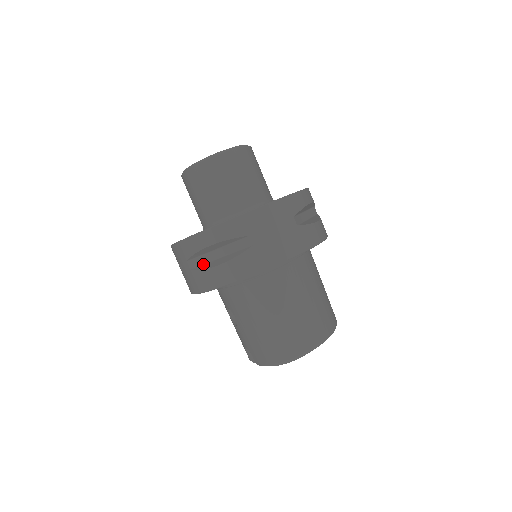
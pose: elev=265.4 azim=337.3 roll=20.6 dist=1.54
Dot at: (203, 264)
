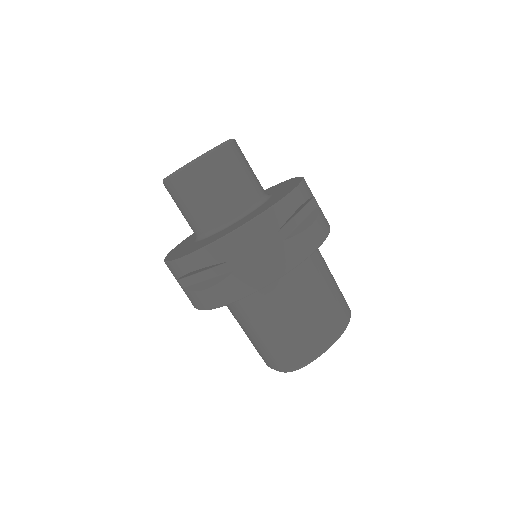
Dot at: (193, 284)
